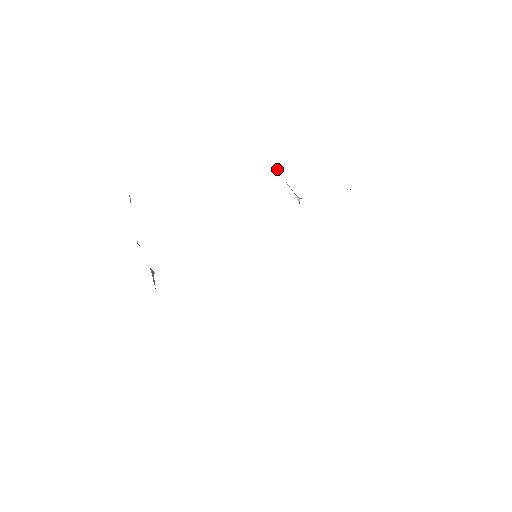
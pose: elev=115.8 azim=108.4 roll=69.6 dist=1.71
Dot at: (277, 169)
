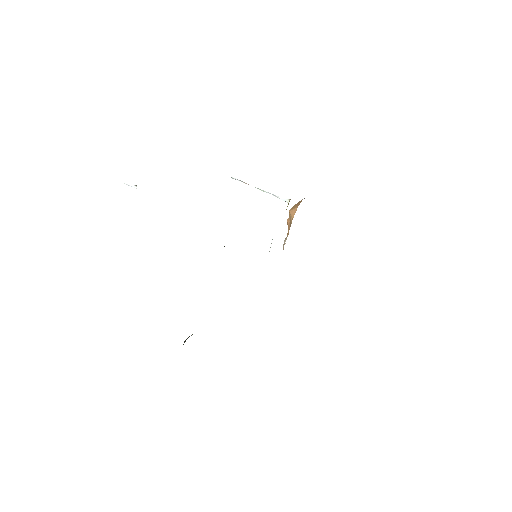
Dot at: occluded
